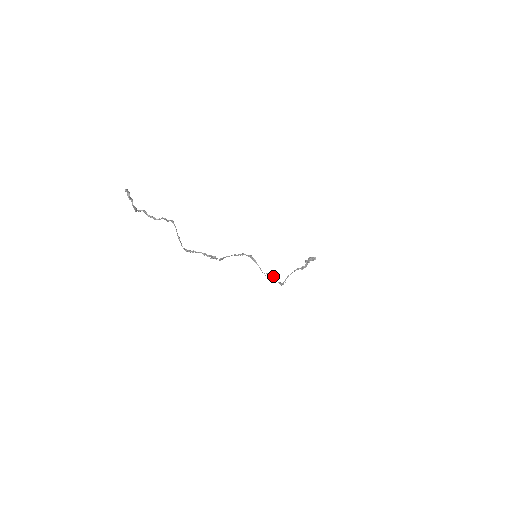
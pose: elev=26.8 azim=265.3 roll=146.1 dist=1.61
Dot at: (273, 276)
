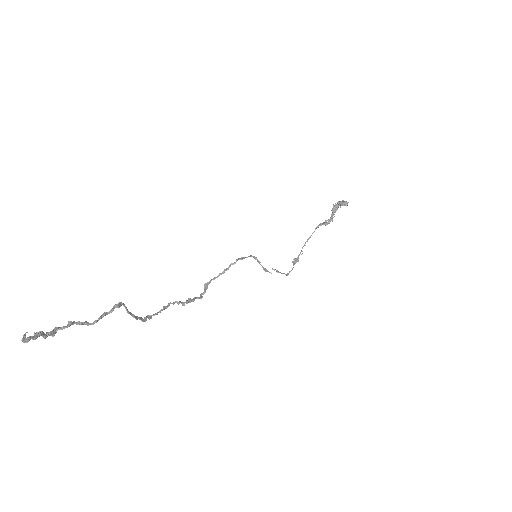
Dot at: (281, 273)
